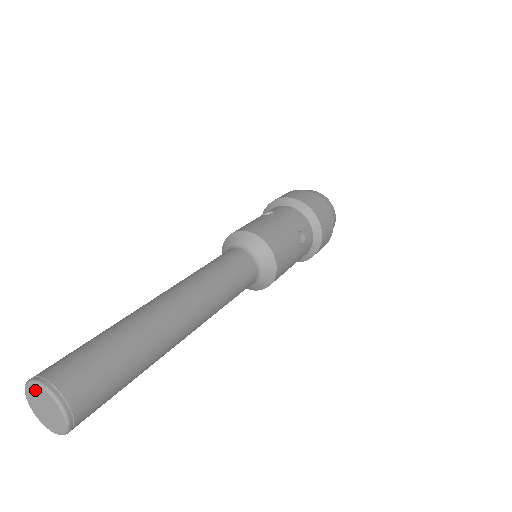
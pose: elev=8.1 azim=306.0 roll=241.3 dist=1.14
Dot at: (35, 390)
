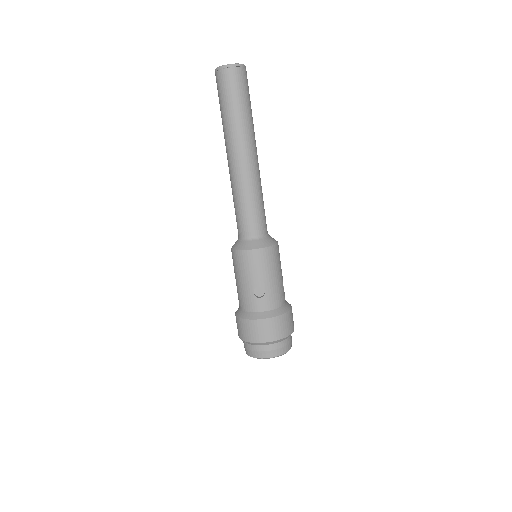
Dot at: occluded
